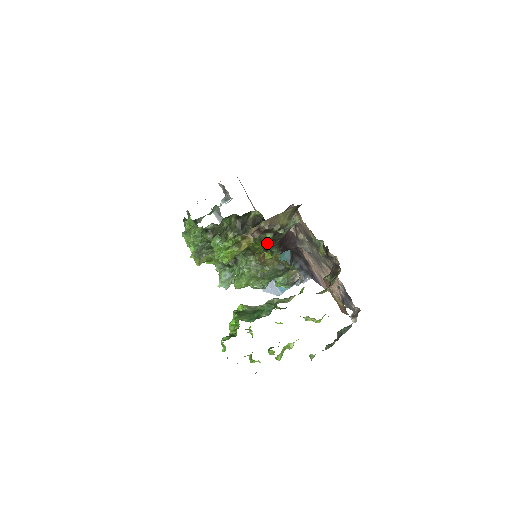
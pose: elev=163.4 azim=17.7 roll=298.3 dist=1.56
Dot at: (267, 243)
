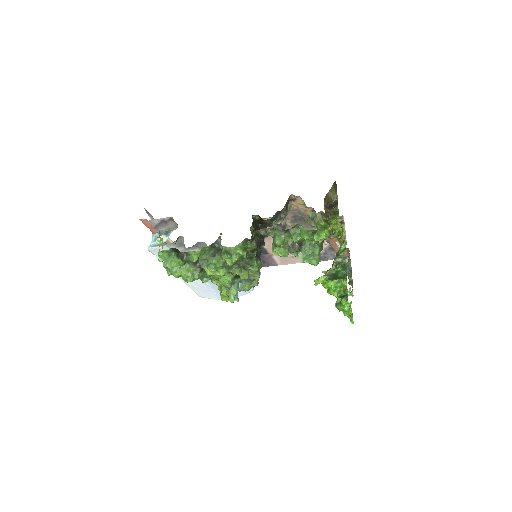
Dot at: occluded
